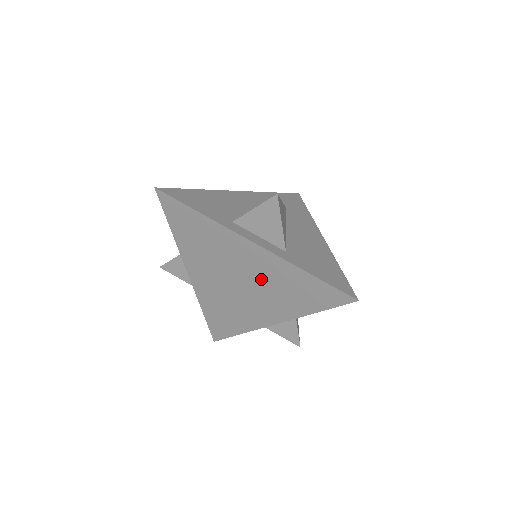
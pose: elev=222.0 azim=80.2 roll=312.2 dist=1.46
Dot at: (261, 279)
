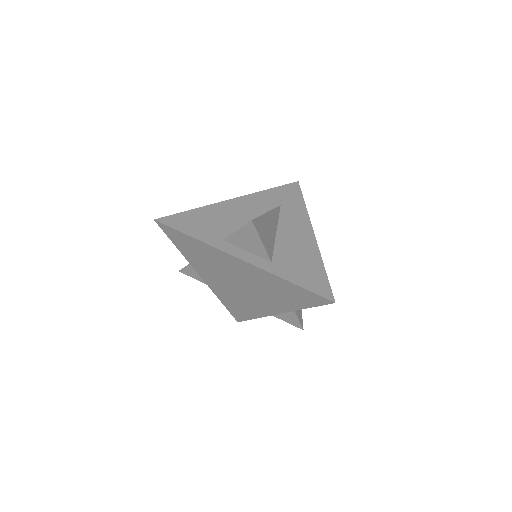
Dot at: (256, 284)
